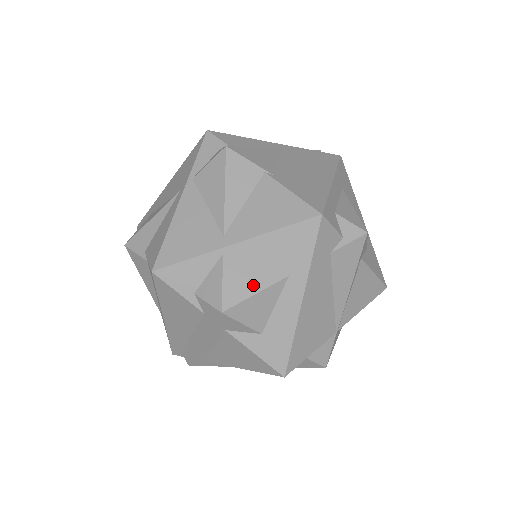
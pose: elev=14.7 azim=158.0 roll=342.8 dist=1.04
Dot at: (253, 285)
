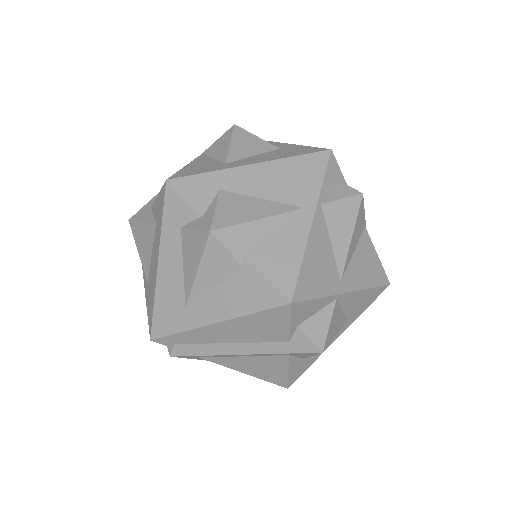
Dot at: (337, 328)
